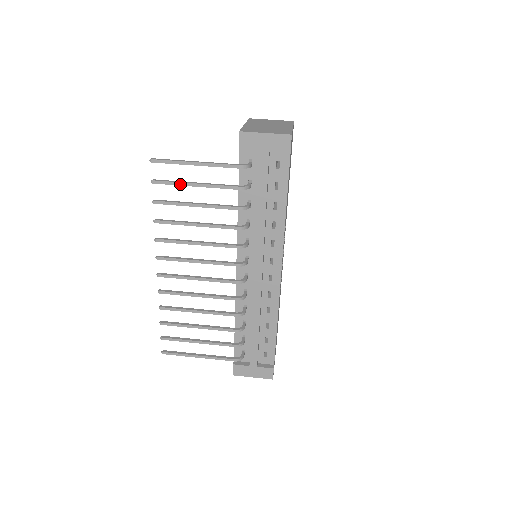
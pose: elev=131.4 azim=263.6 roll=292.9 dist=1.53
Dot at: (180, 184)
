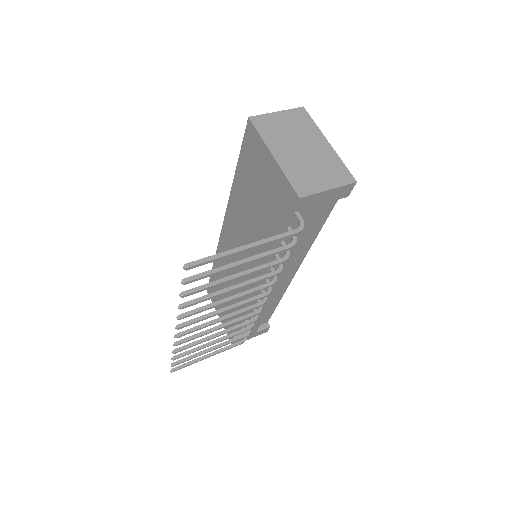
Dot at: (221, 272)
